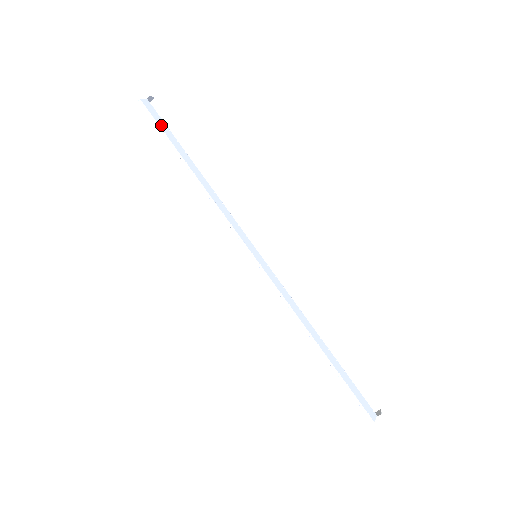
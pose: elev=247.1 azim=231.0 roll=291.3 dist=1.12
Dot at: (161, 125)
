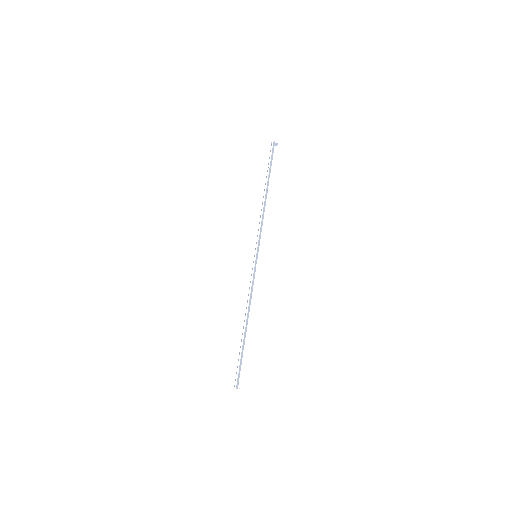
Dot at: (271, 159)
